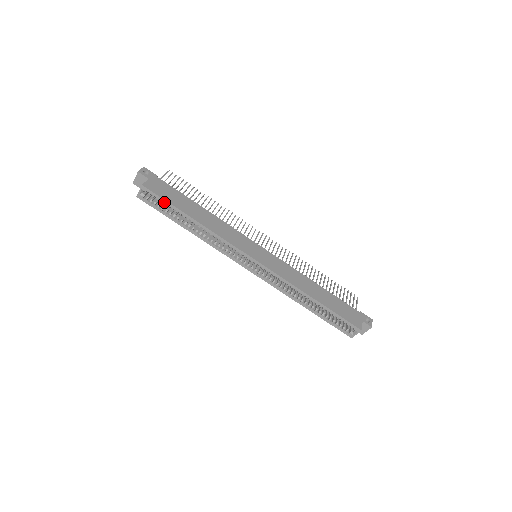
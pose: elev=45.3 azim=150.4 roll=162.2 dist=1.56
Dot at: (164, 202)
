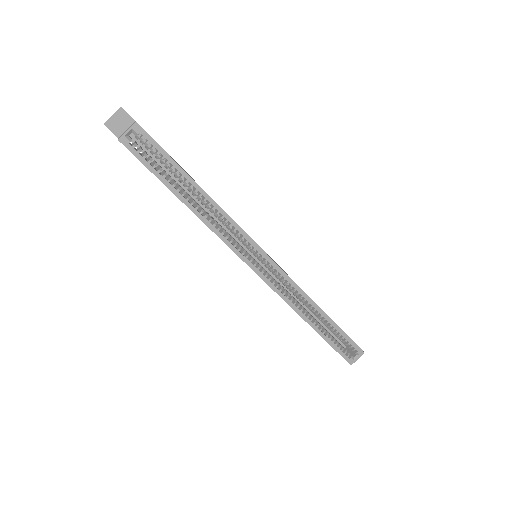
Dot at: (163, 155)
